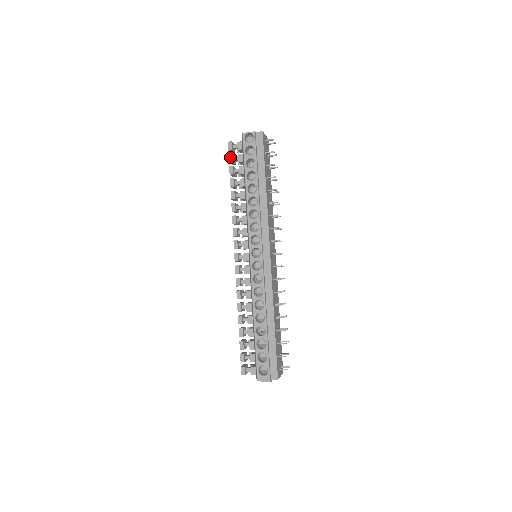
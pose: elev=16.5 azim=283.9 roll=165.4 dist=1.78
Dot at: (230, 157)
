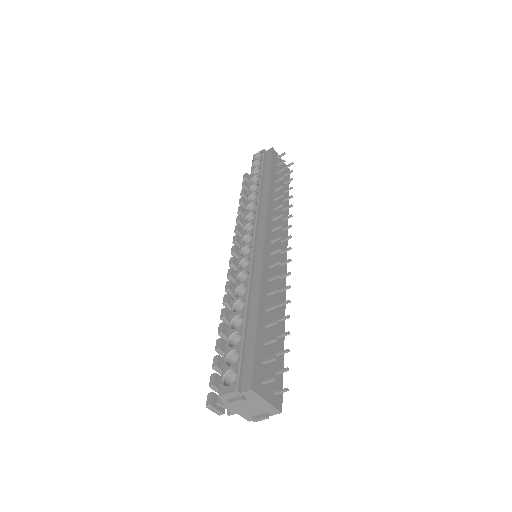
Dot at: (243, 183)
